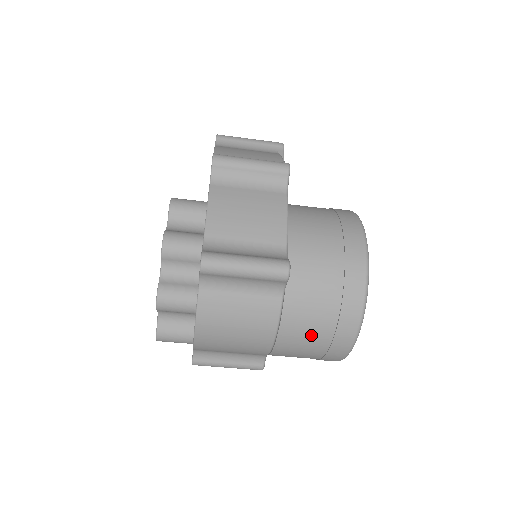
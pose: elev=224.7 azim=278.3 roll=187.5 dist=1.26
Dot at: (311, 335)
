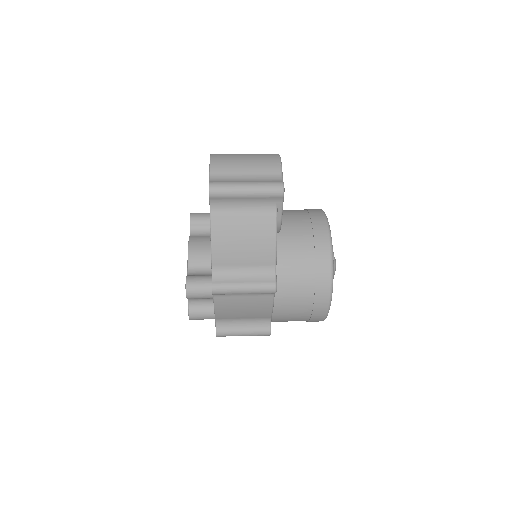
Dot at: occluded
